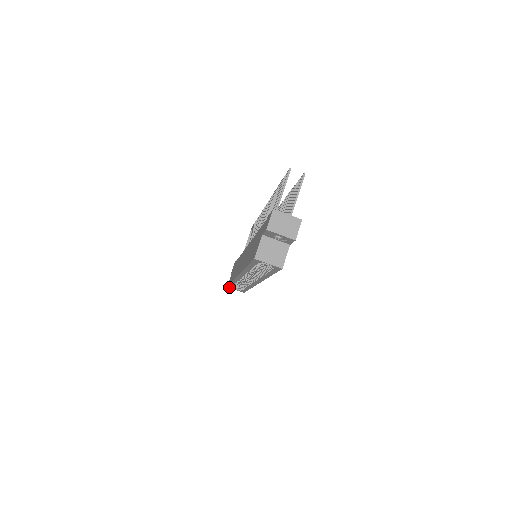
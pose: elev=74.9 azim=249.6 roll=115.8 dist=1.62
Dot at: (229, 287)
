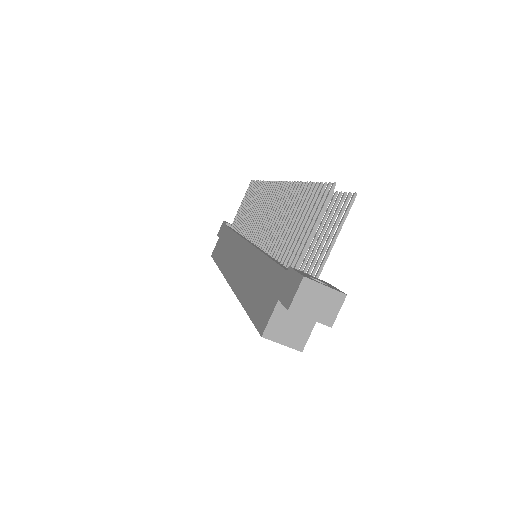
Dot at: occluded
